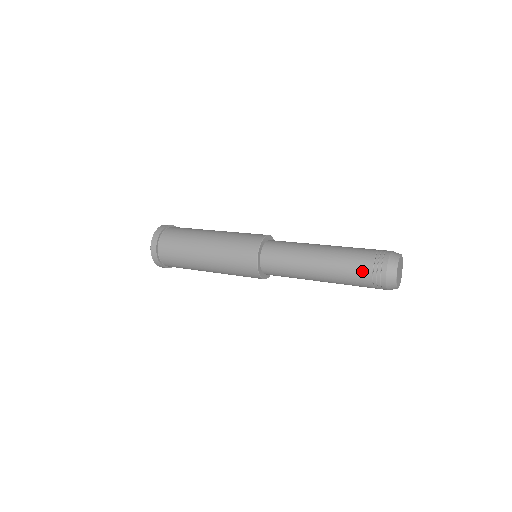
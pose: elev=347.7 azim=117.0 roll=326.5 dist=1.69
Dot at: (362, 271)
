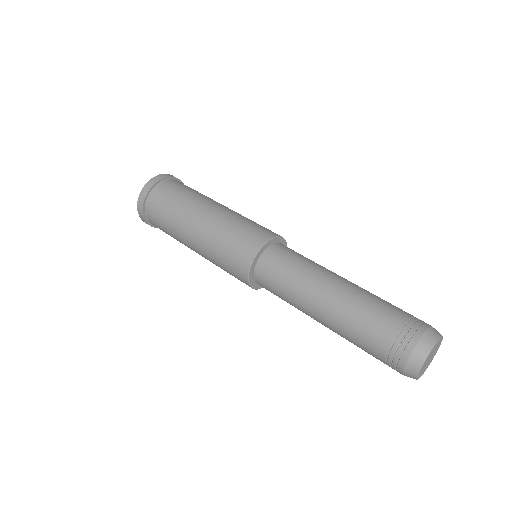
Dot at: (377, 340)
